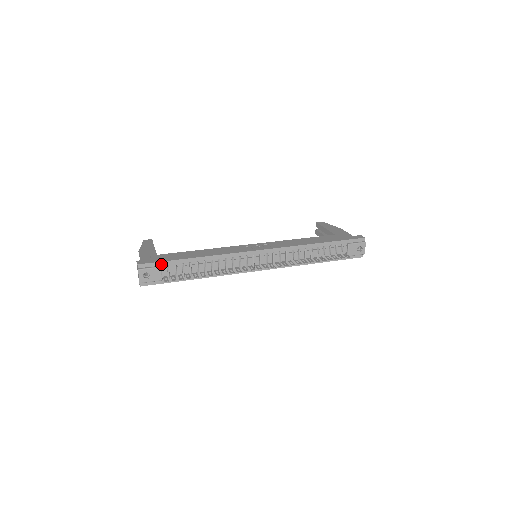
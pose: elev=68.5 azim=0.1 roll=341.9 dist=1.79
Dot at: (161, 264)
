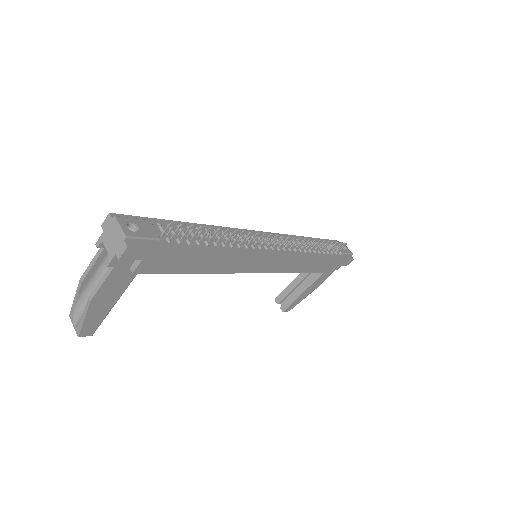
Dot at: (147, 221)
